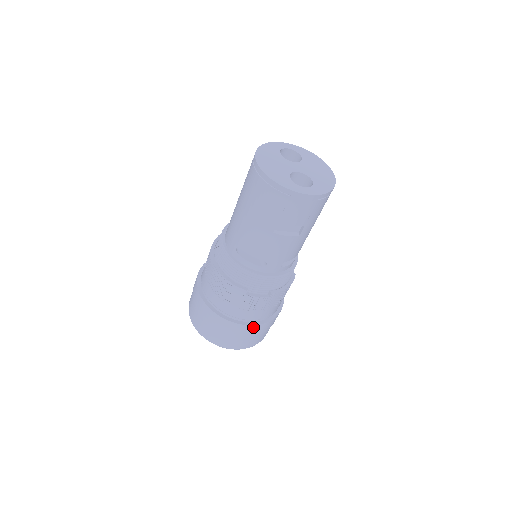
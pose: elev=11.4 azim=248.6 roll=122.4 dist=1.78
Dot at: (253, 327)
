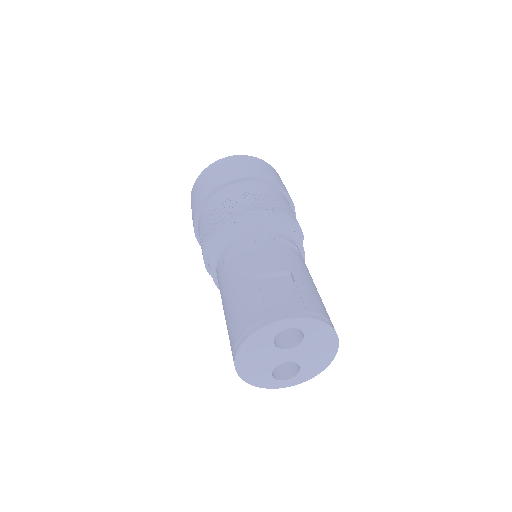
Dot at: occluded
